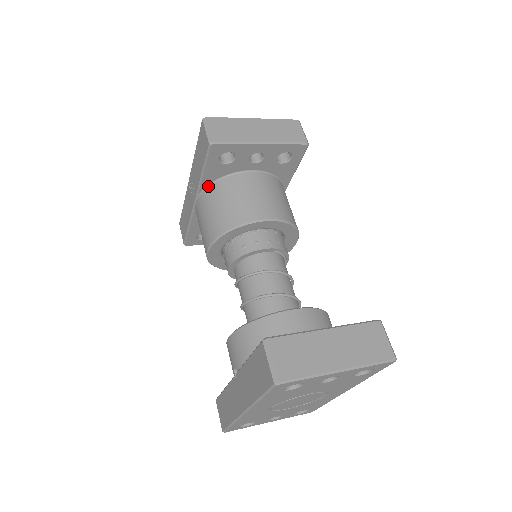
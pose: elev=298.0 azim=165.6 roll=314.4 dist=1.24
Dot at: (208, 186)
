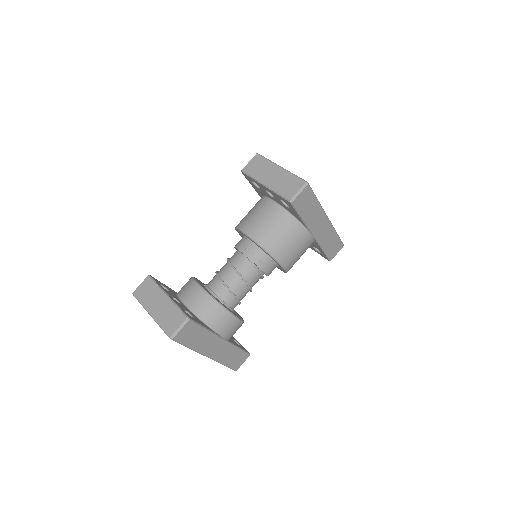
Dot at: occluded
